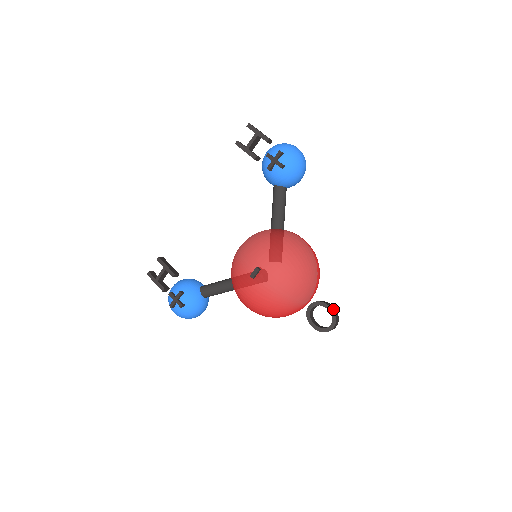
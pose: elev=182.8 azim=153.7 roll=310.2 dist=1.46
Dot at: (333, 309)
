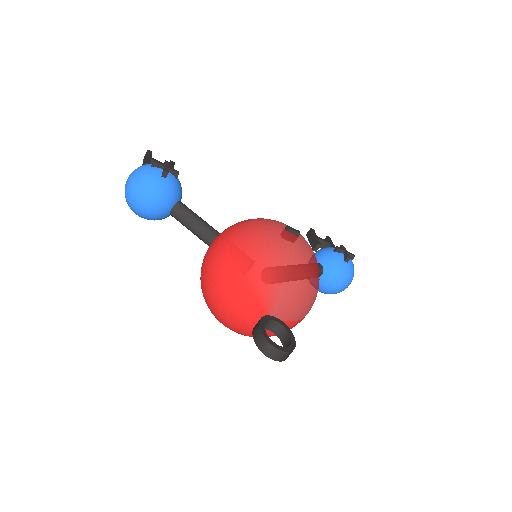
Dot at: (294, 345)
